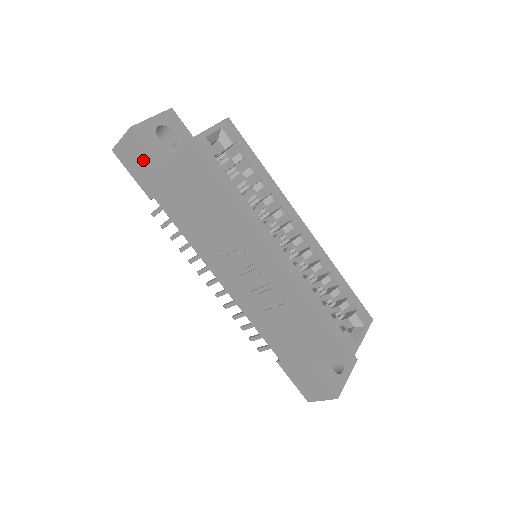
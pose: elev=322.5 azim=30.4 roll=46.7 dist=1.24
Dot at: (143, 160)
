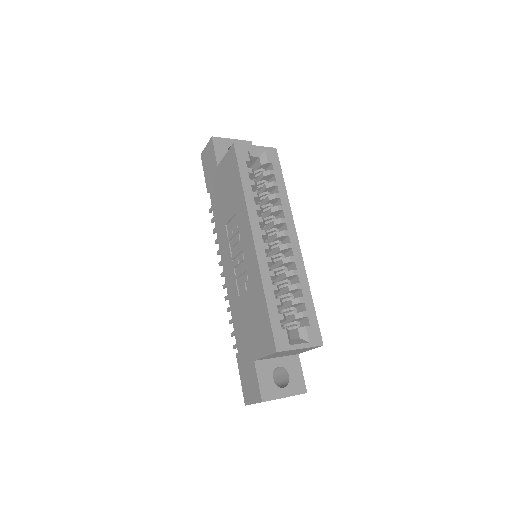
Dot at: (211, 161)
